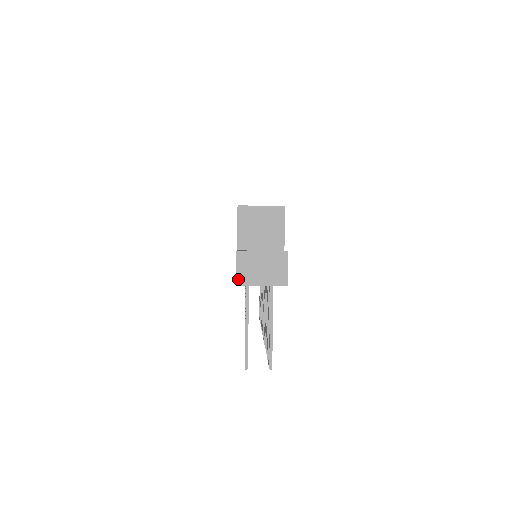
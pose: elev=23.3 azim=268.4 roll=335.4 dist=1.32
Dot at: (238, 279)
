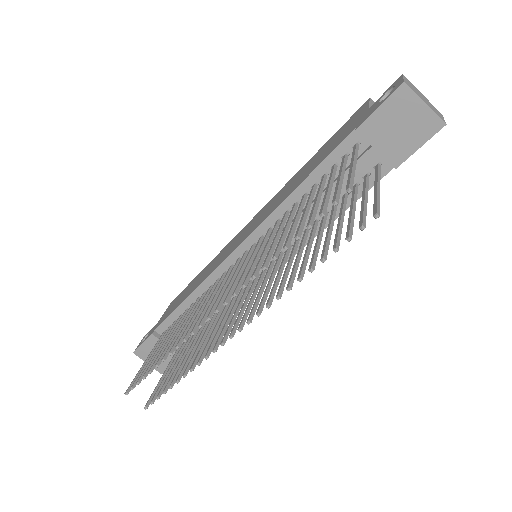
Dot at: (405, 82)
